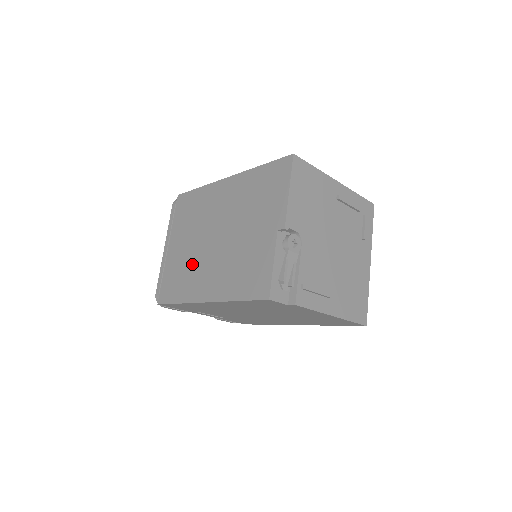
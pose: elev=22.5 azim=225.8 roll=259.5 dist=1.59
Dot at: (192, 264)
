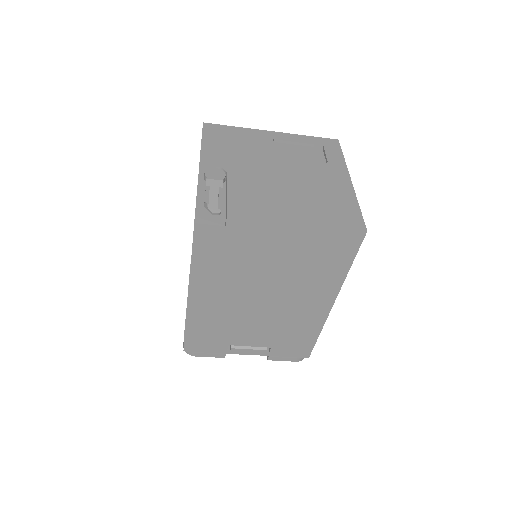
Dot at: occluded
